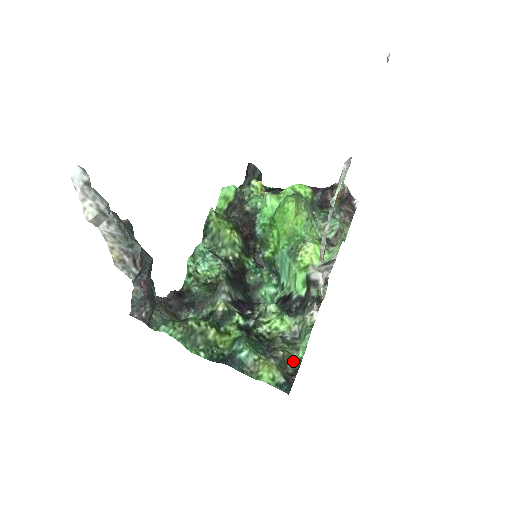
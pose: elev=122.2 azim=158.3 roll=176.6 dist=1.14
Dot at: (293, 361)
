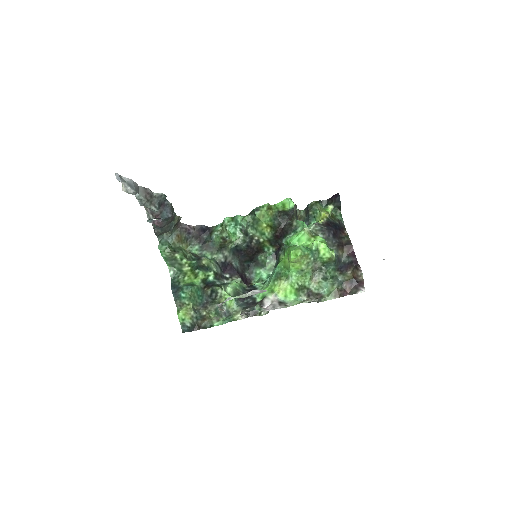
Dot at: (210, 322)
